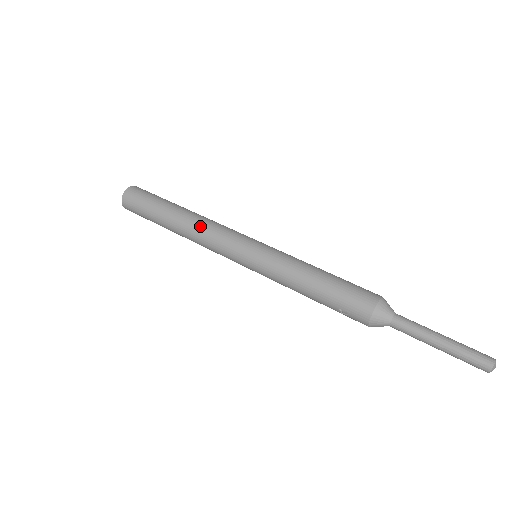
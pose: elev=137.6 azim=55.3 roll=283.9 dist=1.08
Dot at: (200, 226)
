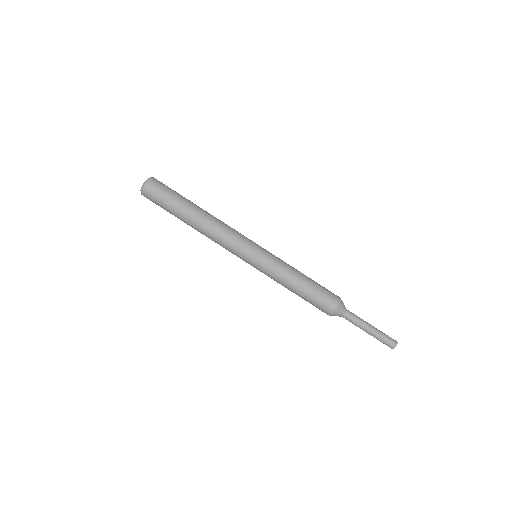
Dot at: (218, 225)
